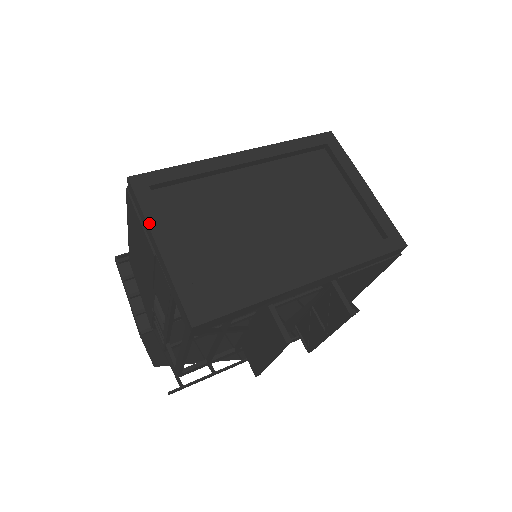
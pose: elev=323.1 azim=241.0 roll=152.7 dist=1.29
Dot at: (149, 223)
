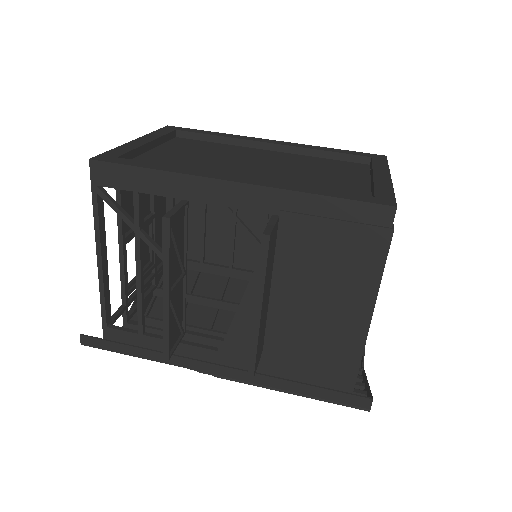
Dot at: (148, 135)
